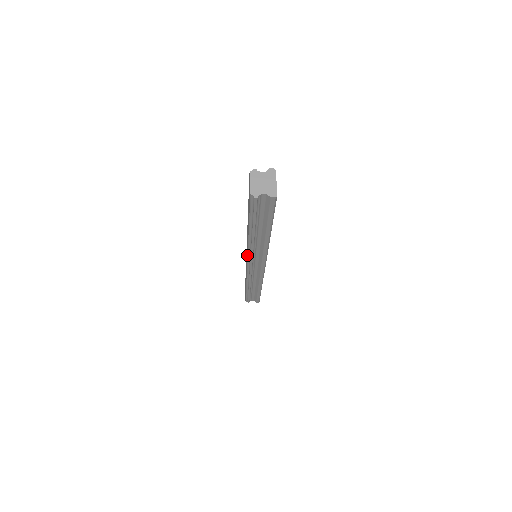
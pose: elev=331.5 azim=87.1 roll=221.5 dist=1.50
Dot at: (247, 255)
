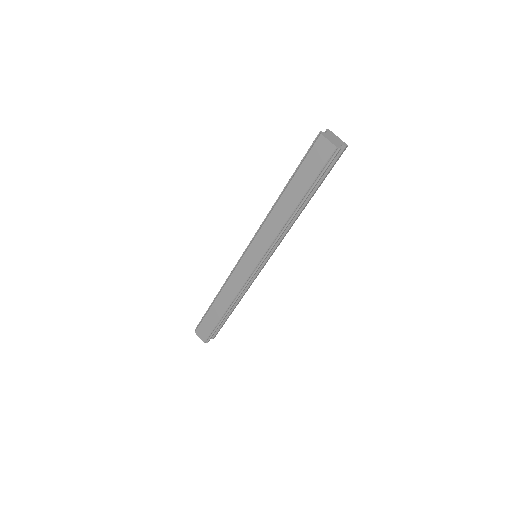
Dot at: (266, 249)
